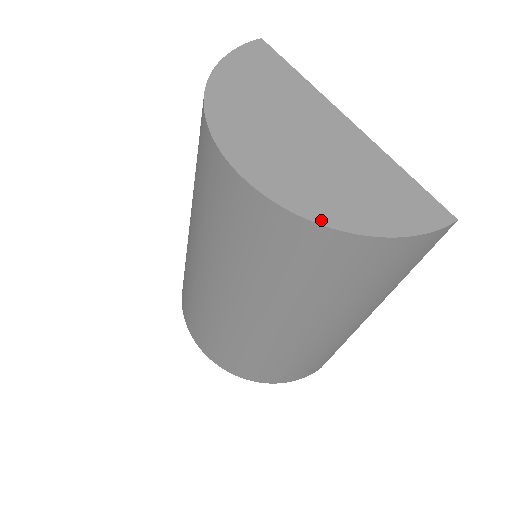
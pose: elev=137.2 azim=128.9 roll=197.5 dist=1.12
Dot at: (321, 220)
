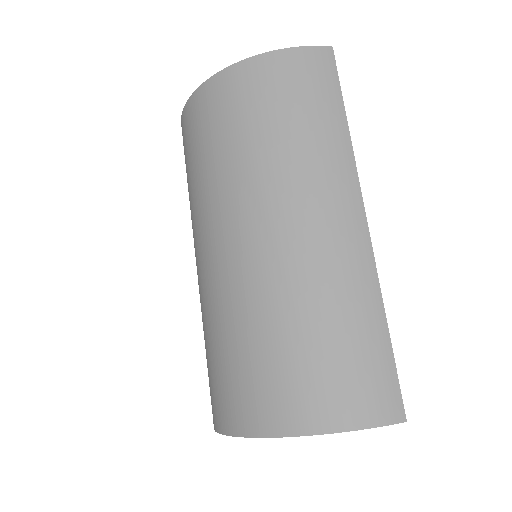
Dot at: (220, 75)
